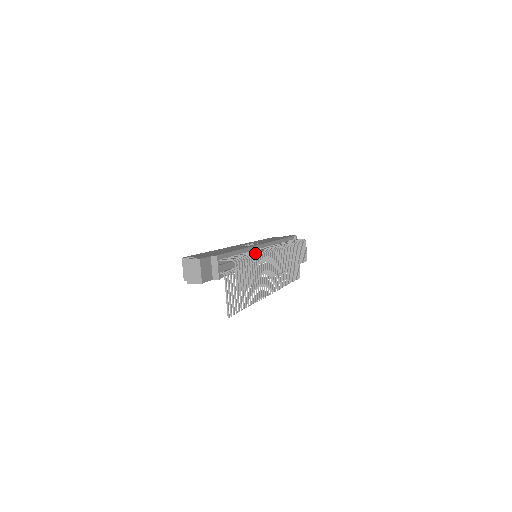
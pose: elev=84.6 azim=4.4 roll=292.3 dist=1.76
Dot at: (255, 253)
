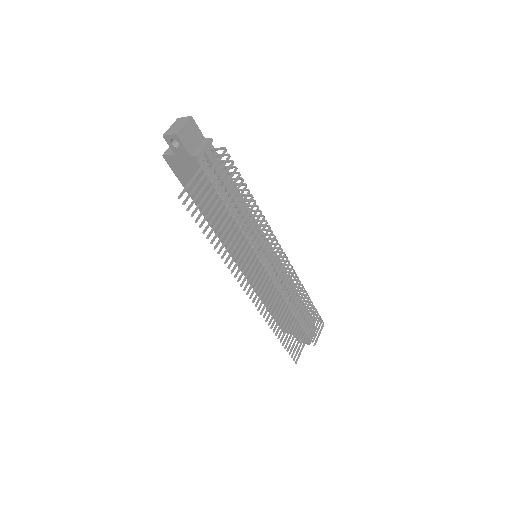
Dot at: occluded
